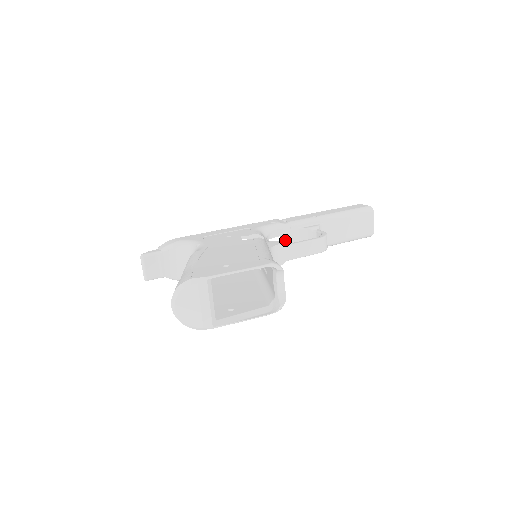
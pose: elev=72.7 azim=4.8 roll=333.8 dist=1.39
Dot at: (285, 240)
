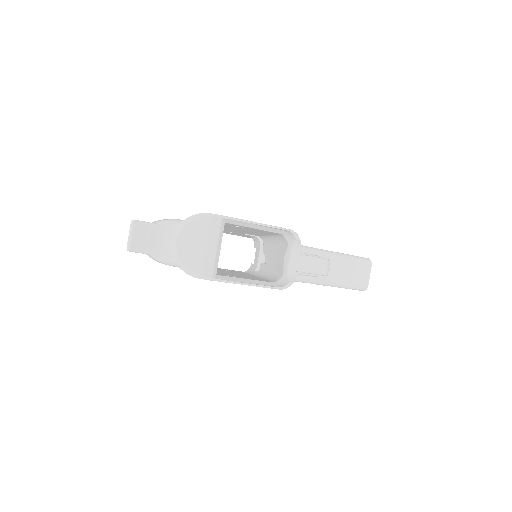
Dot at: occluded
